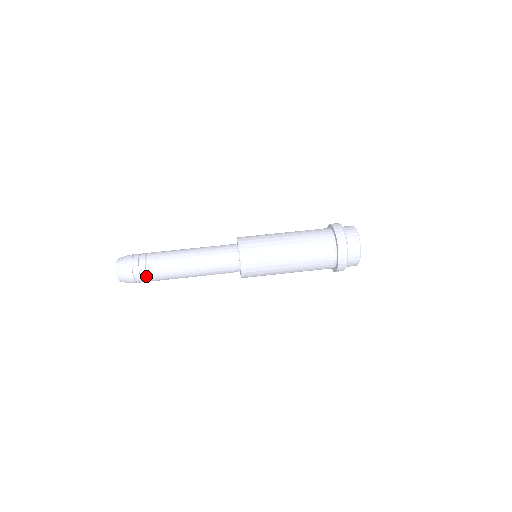
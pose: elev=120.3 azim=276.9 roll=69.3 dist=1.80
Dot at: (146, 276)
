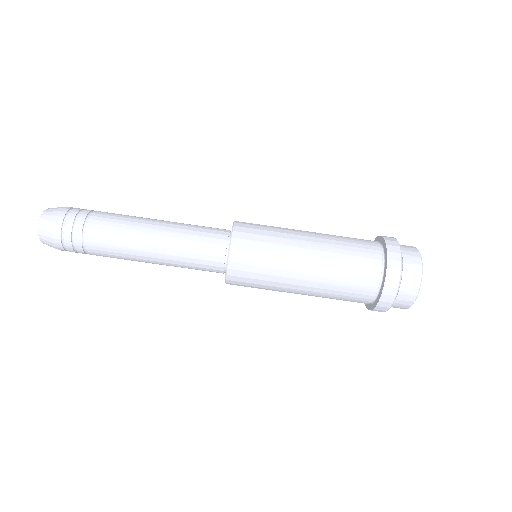
Dot at: (84, 253)
